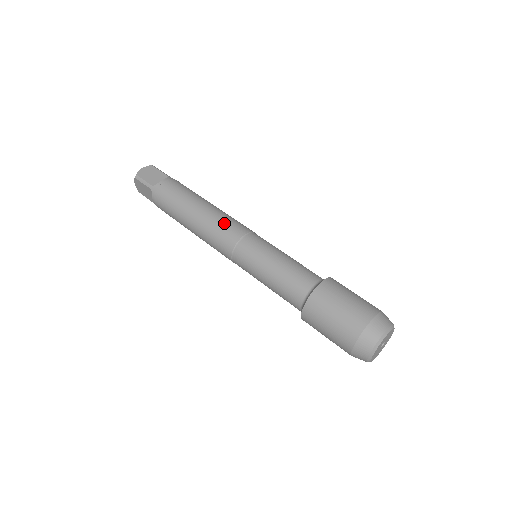
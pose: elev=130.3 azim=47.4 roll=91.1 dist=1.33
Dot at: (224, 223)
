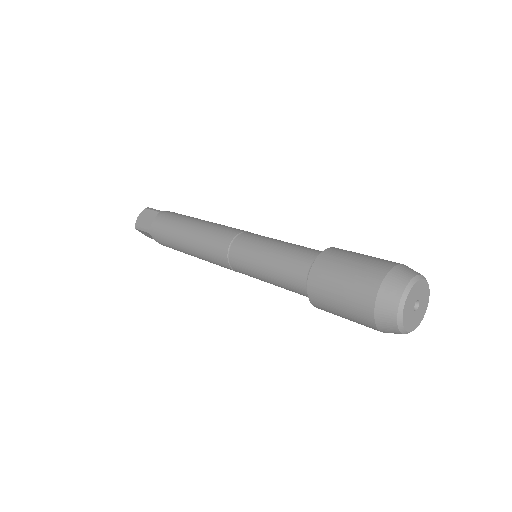
Dot at: (211, 238)
